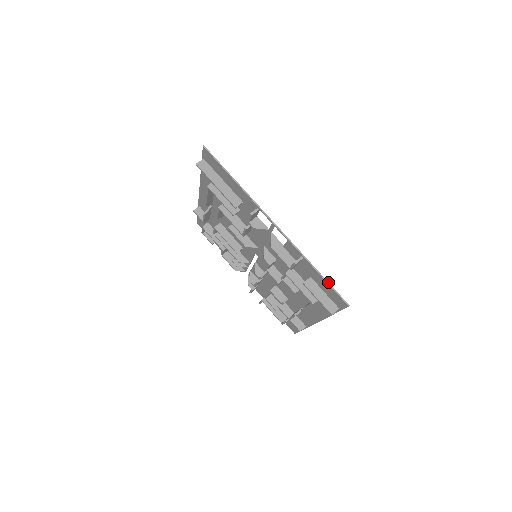
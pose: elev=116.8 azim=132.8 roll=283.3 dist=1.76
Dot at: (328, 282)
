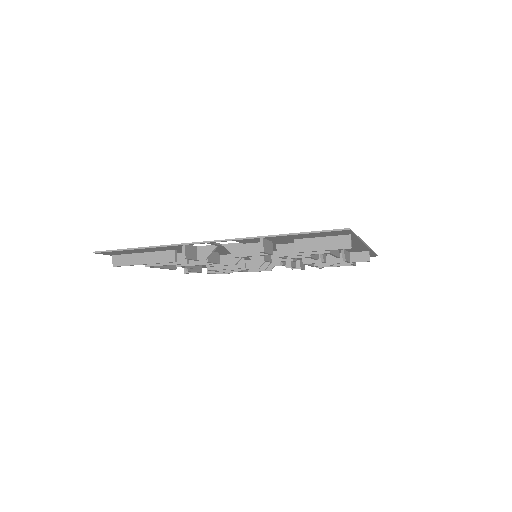
Dot at: (306, 232)
